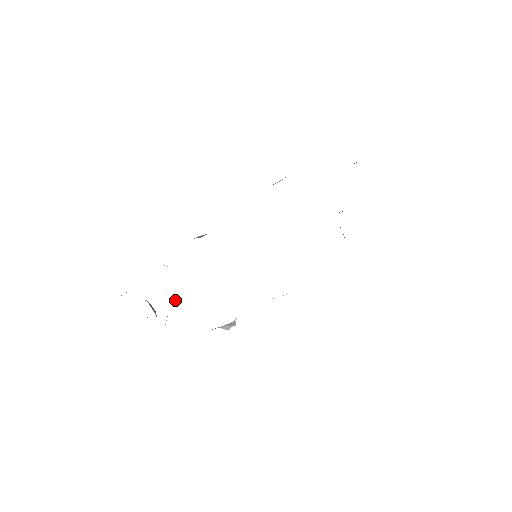
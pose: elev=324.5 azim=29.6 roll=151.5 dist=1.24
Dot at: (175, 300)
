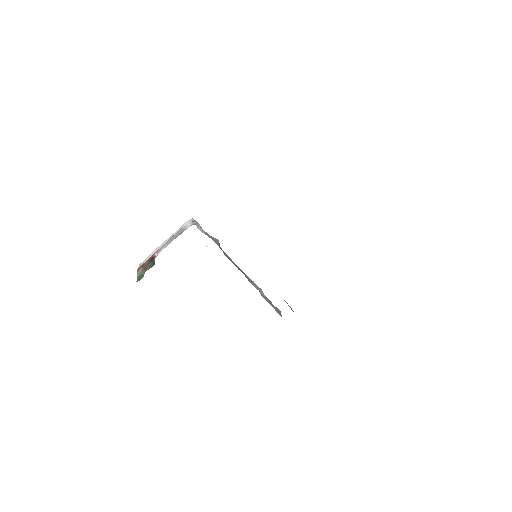
Dot at: (185, 228)
